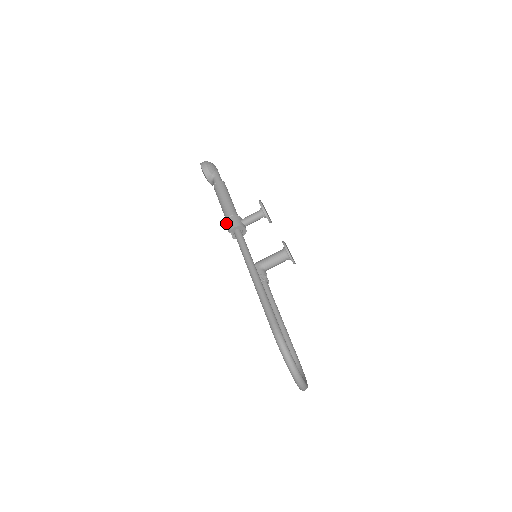
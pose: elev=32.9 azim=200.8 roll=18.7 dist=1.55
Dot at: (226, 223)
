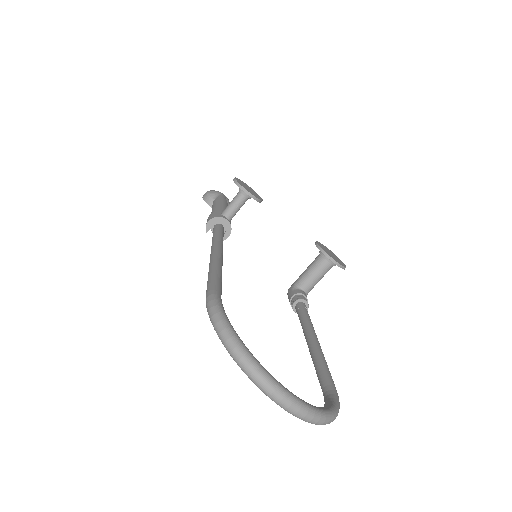
Dot at: occluded
